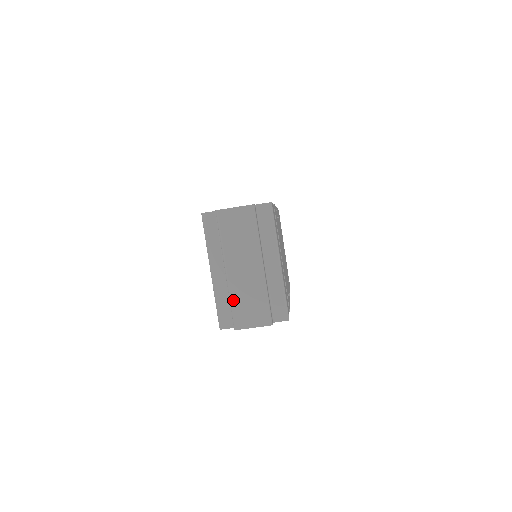
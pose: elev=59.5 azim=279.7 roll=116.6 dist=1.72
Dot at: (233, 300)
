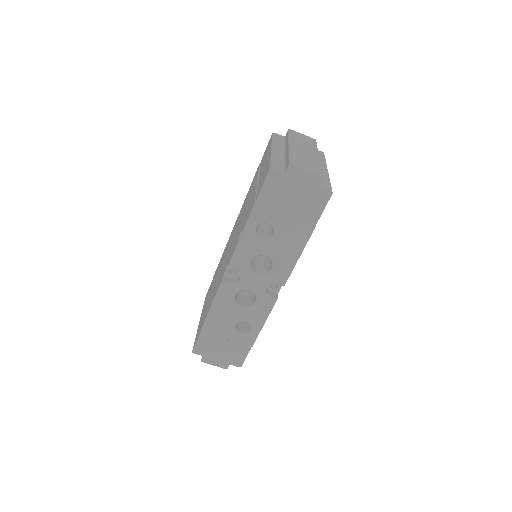
Dot at: (292, 155)
